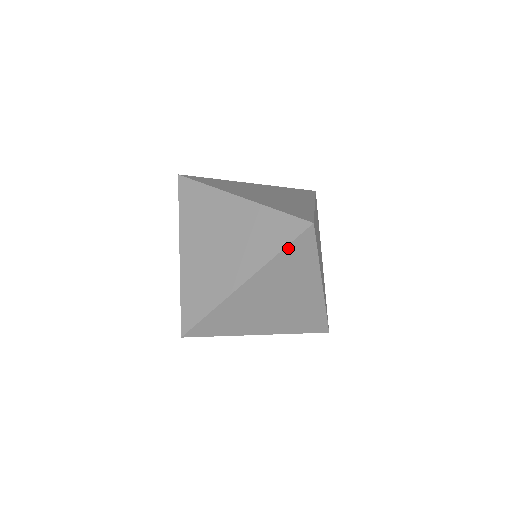
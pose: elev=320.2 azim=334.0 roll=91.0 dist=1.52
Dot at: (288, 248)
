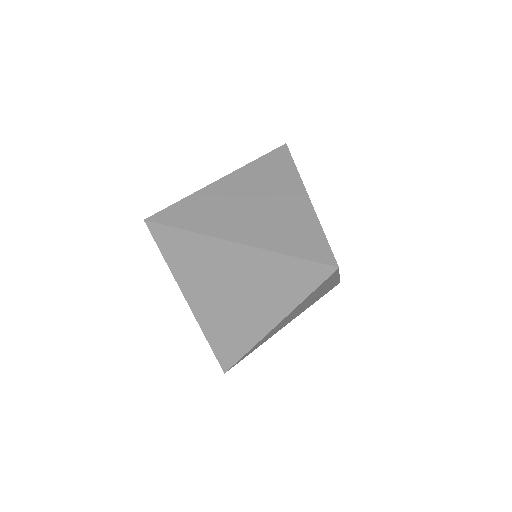
Dot at: (314, 290)
